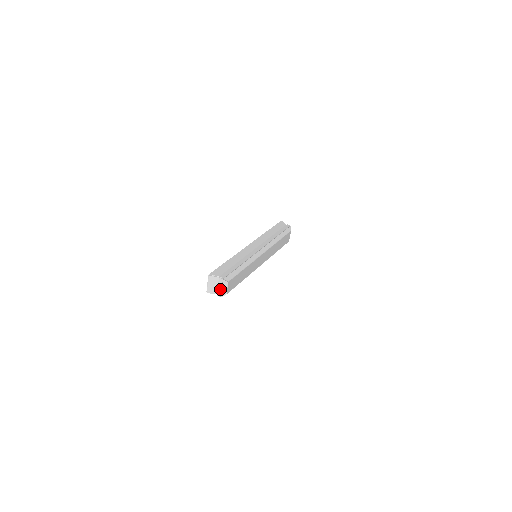
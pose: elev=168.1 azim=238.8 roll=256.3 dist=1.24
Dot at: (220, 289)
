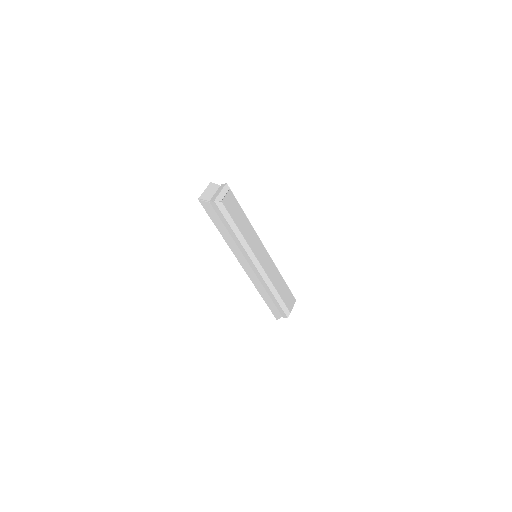
Dot at: (217, 193)
